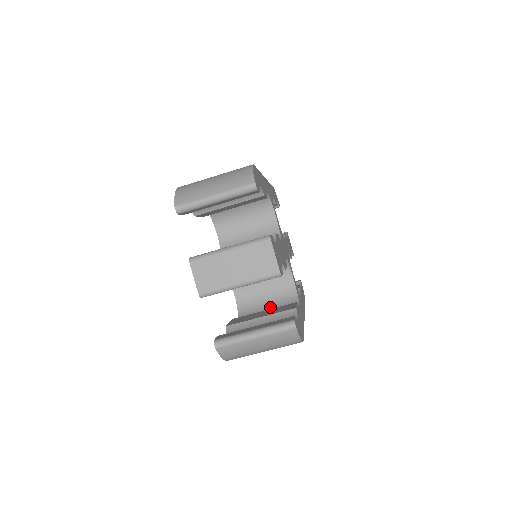
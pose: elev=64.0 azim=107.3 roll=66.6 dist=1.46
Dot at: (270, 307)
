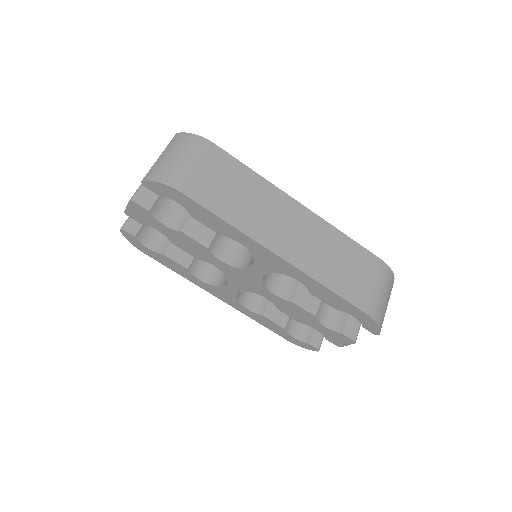
Dot at: occluded
